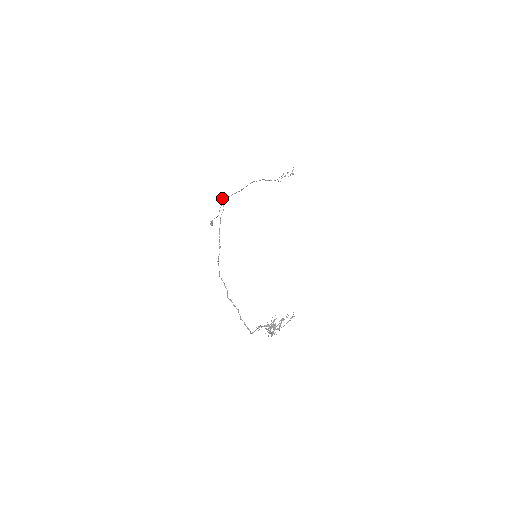
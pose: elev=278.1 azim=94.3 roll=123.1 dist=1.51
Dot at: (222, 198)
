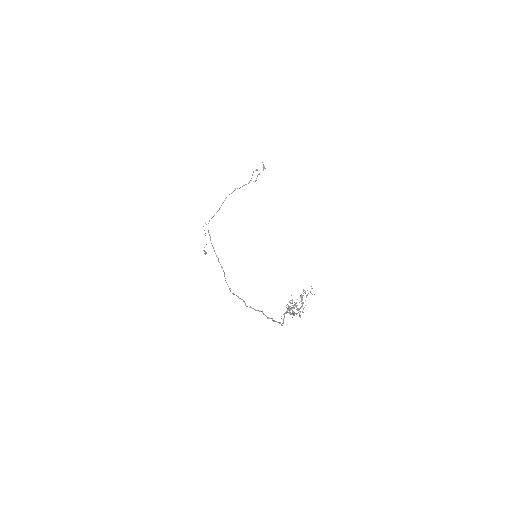
Dot at: (203, 226)
